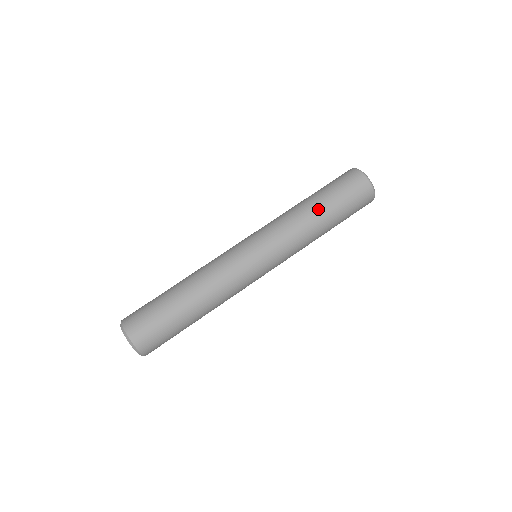
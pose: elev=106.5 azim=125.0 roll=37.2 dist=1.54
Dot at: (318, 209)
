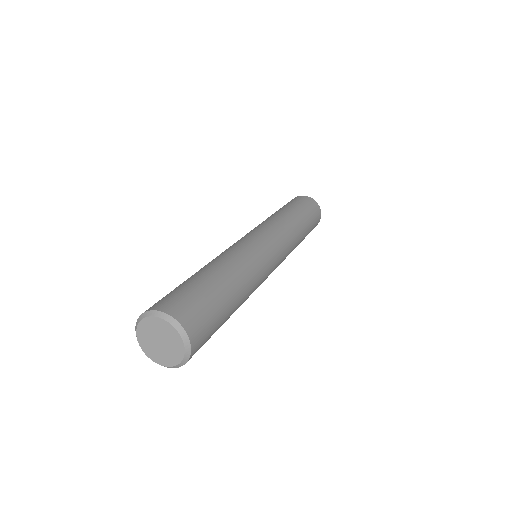
Dot at: (281, 211)
